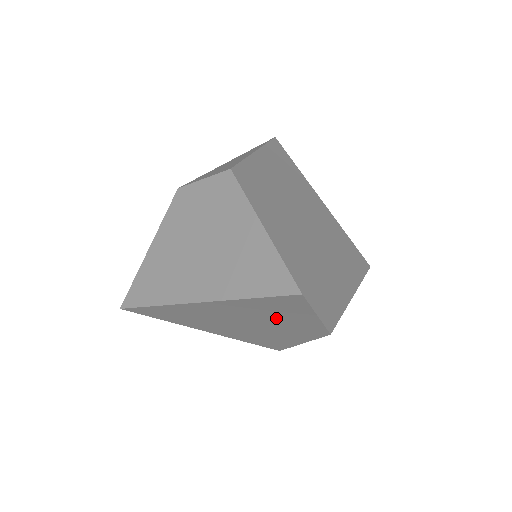
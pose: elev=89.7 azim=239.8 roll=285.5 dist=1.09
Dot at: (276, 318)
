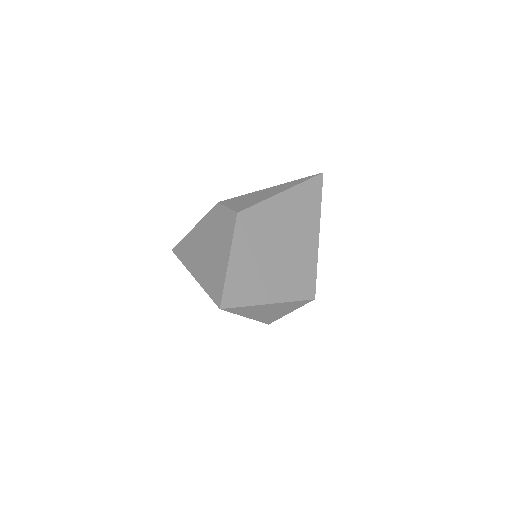
Dot at: occluded
